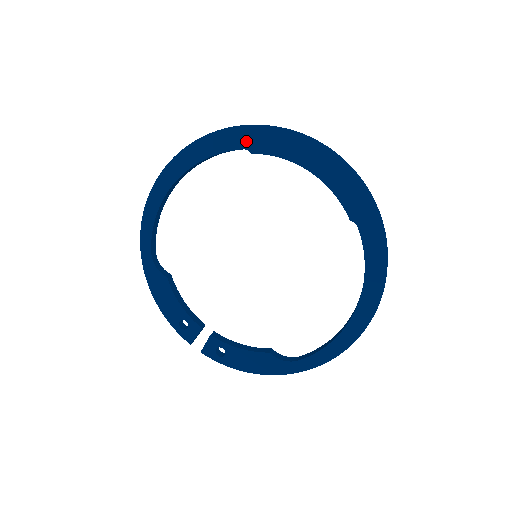
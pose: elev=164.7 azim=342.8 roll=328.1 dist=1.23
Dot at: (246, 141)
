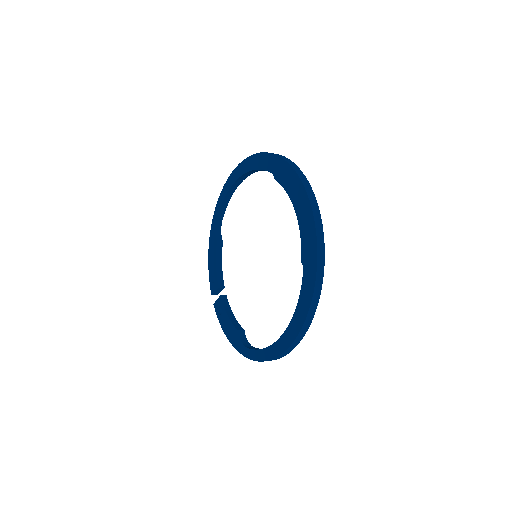
Dot at: (275, 168)
